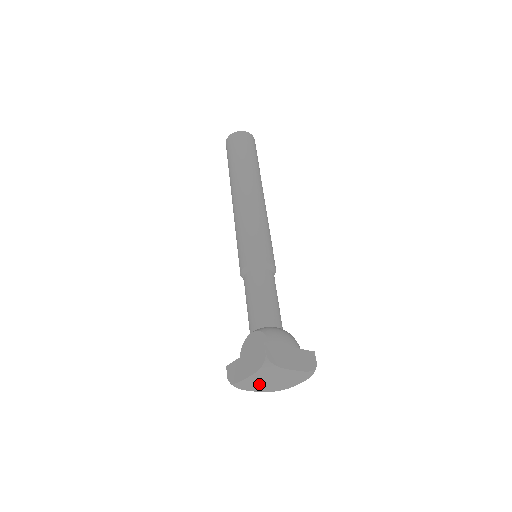
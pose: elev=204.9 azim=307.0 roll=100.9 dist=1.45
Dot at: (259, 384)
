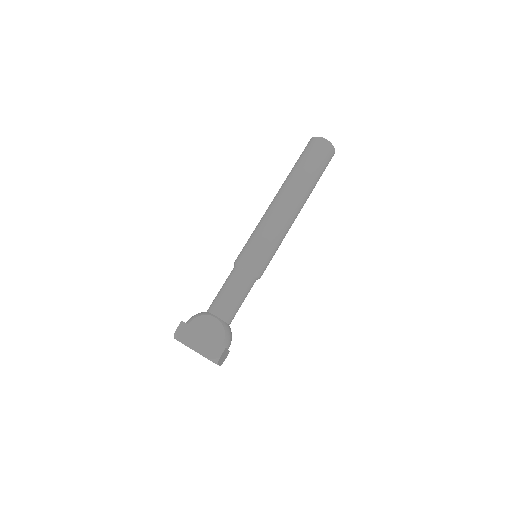
Dot at: occluded
